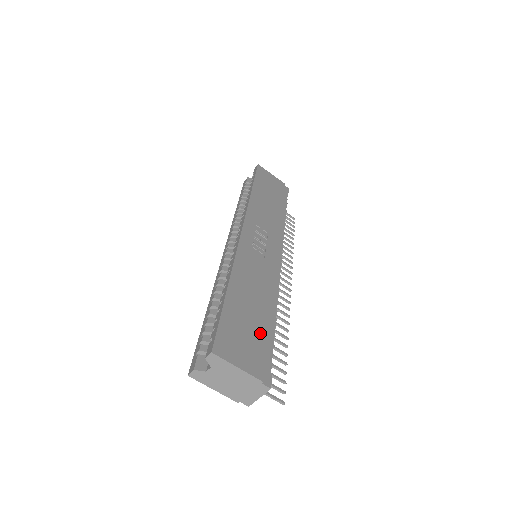
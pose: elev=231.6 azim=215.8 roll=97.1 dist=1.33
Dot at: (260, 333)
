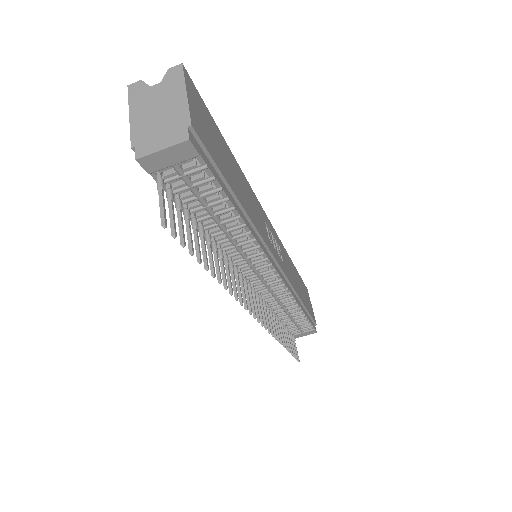
Dot at: (223, 167)
